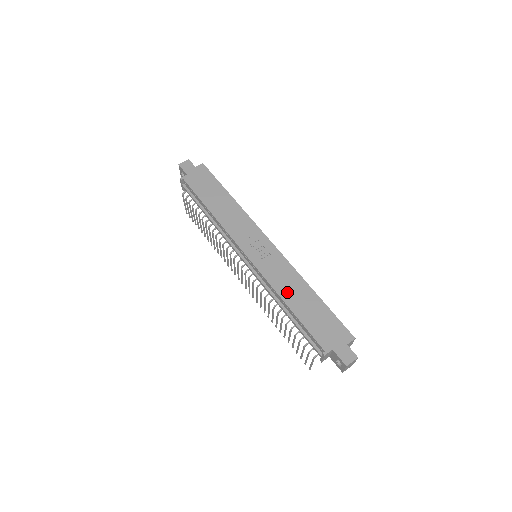
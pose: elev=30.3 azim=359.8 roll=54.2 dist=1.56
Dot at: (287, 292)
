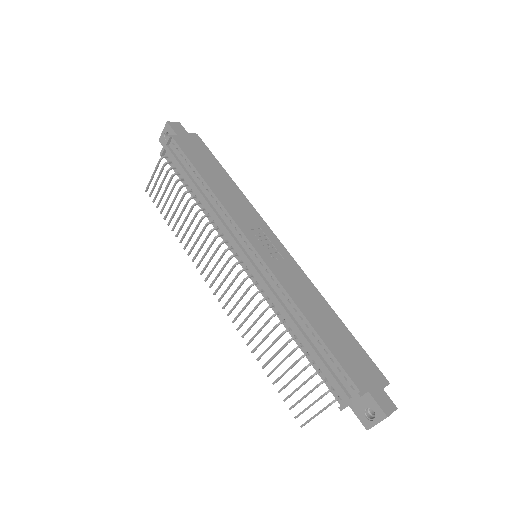
Dot at: (306, 305)
